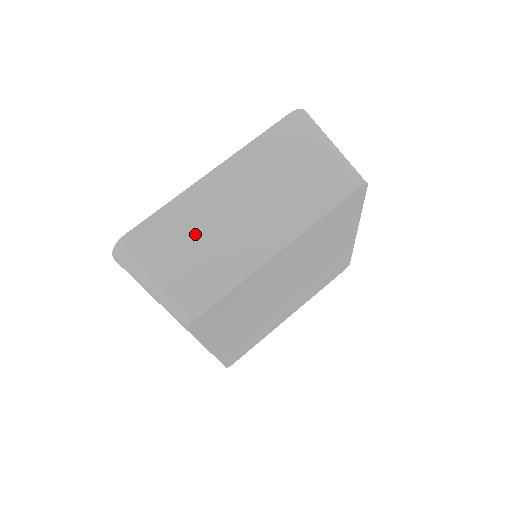
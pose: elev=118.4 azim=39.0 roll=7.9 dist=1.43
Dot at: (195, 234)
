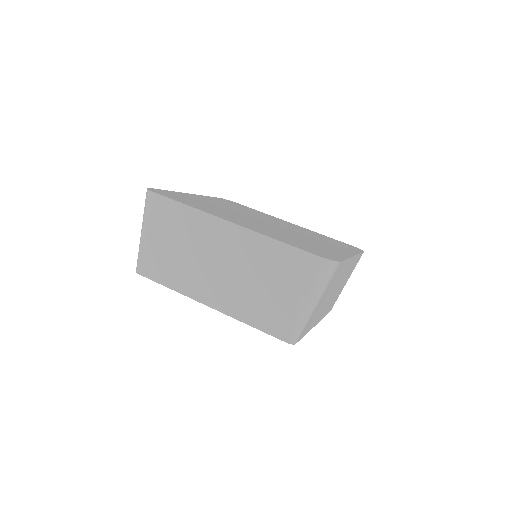
Dot at: (183, 241)
